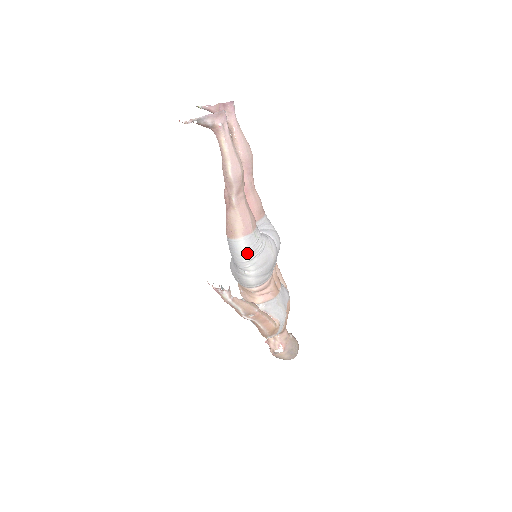
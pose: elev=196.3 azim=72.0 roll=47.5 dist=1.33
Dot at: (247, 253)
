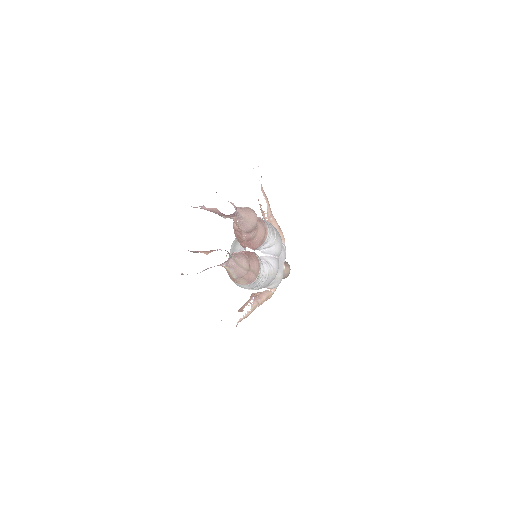
Dot at: occluded
